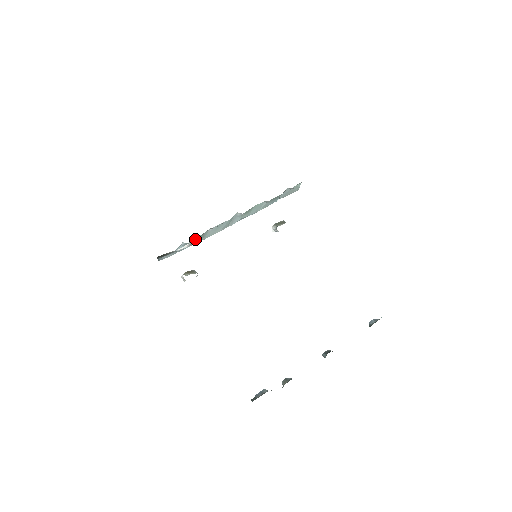
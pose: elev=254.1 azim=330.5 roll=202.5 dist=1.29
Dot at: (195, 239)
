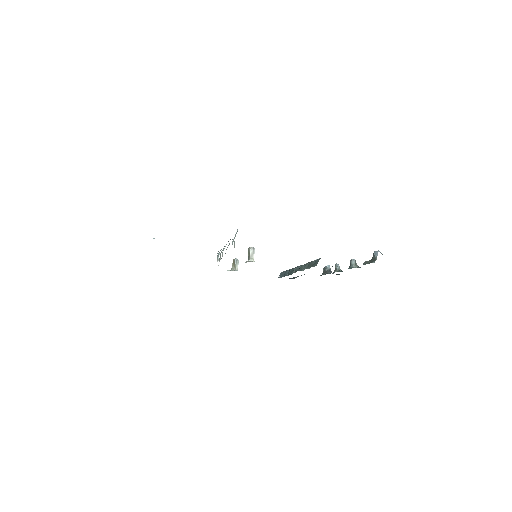
Dot at: occluded
